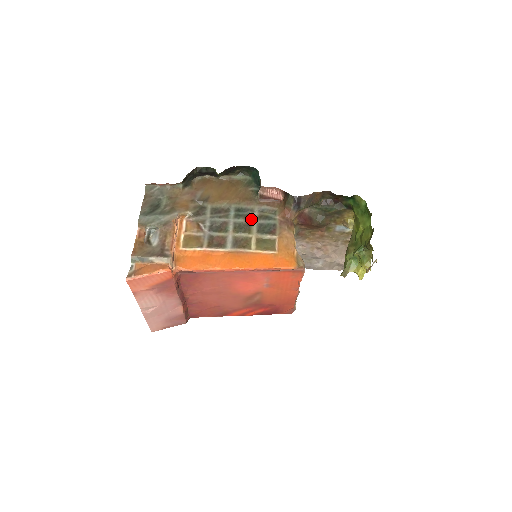
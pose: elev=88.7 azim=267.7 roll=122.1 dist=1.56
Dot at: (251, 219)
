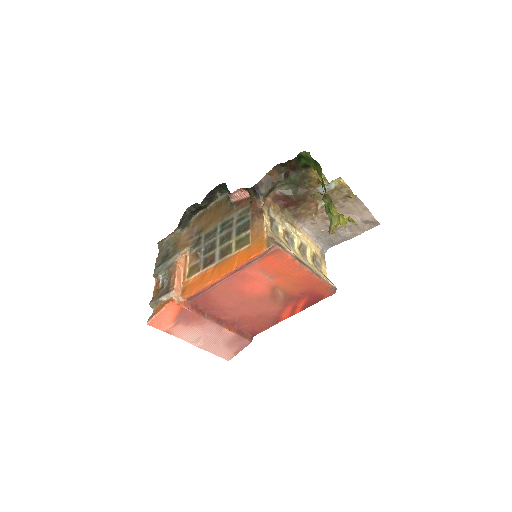
Dot at: (231, 227)
